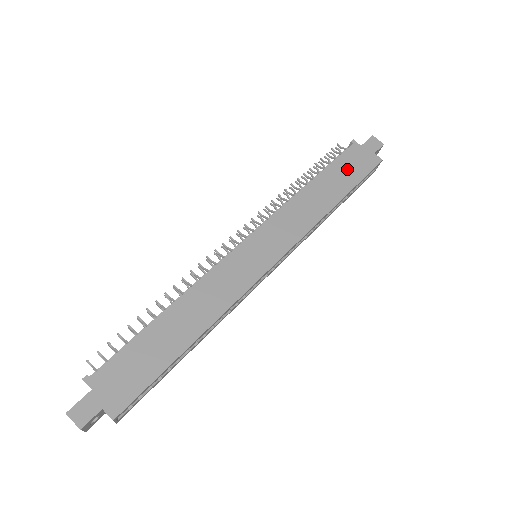
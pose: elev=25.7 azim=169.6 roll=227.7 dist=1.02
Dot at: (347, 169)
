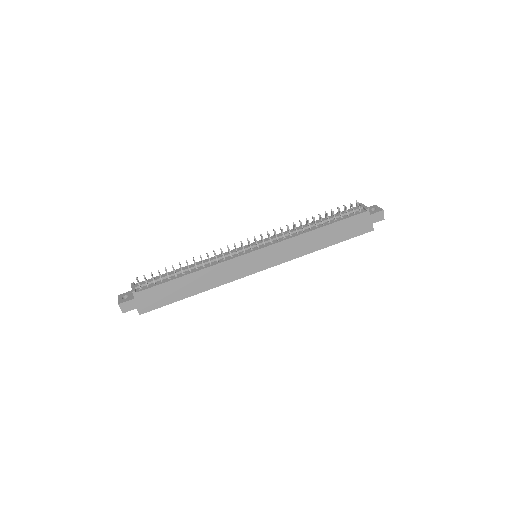
Dot at: (347, 228)
